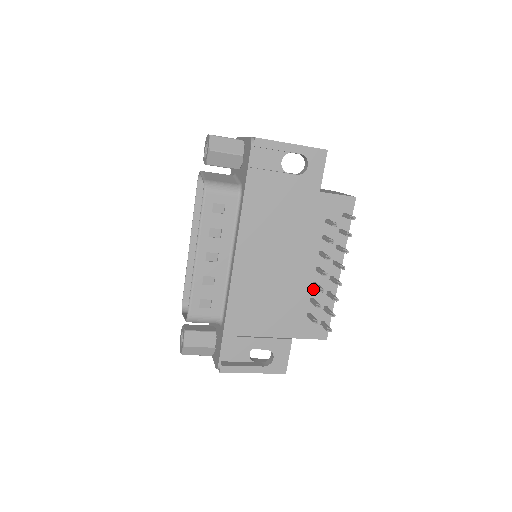
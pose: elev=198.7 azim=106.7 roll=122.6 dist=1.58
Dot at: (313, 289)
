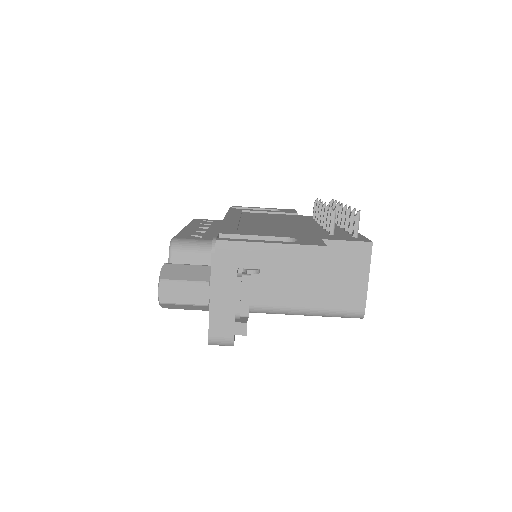
Dot at: occluded
